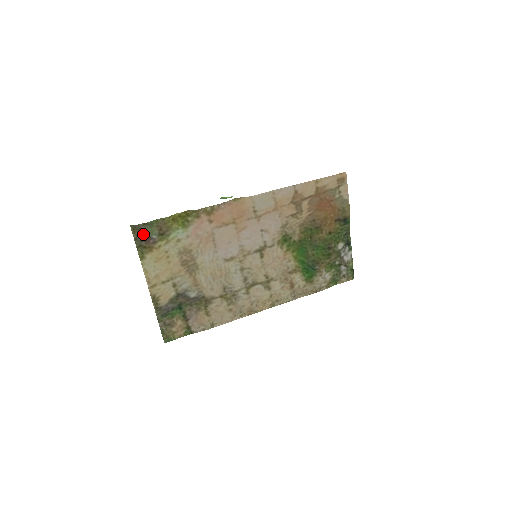
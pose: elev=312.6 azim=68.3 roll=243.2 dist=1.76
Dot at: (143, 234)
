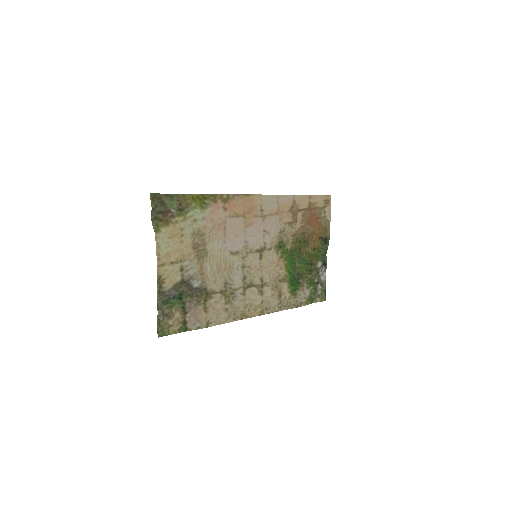
Dot at: (162, 205)
